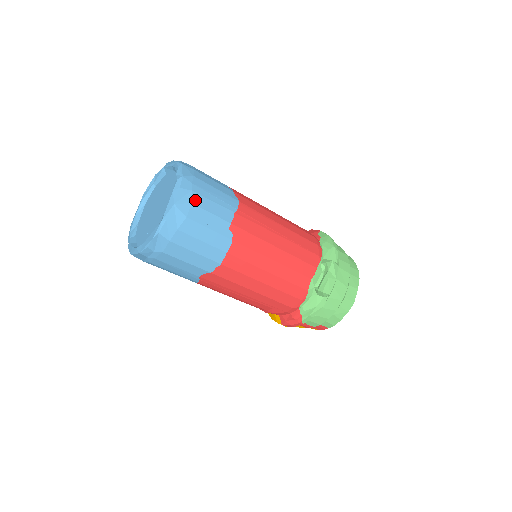
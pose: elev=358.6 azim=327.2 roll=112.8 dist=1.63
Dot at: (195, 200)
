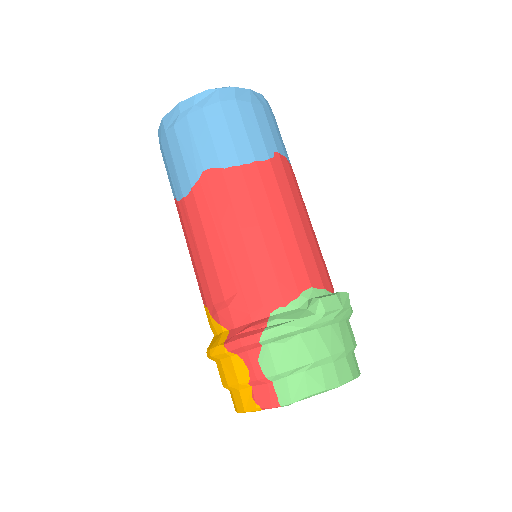
Dot at: (266, 110)
